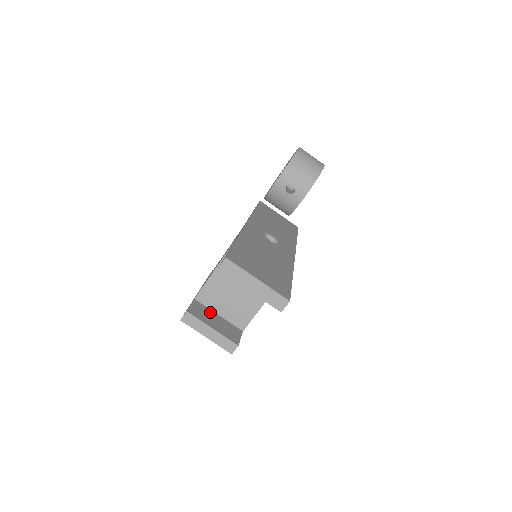
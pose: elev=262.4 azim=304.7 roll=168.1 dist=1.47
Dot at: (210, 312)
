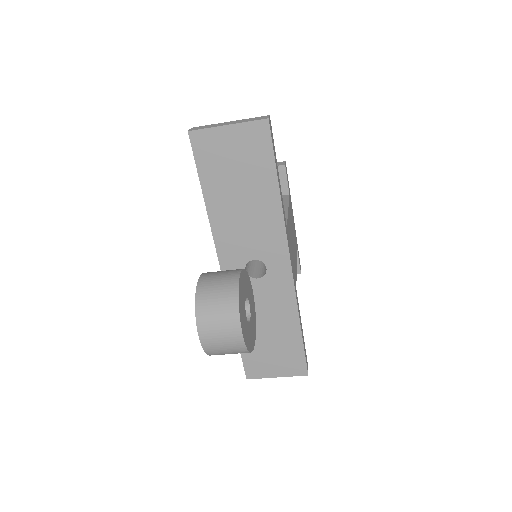
Dot at: occluded
